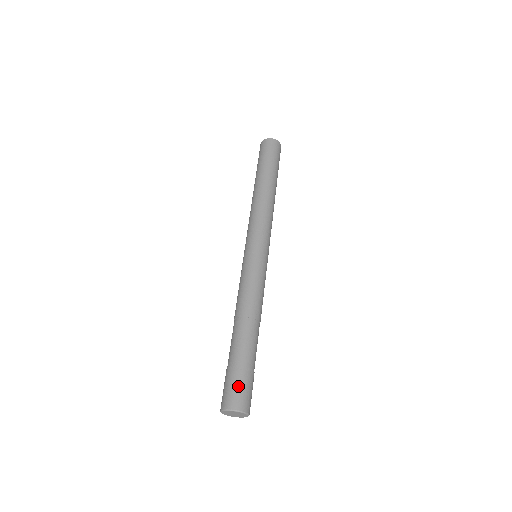
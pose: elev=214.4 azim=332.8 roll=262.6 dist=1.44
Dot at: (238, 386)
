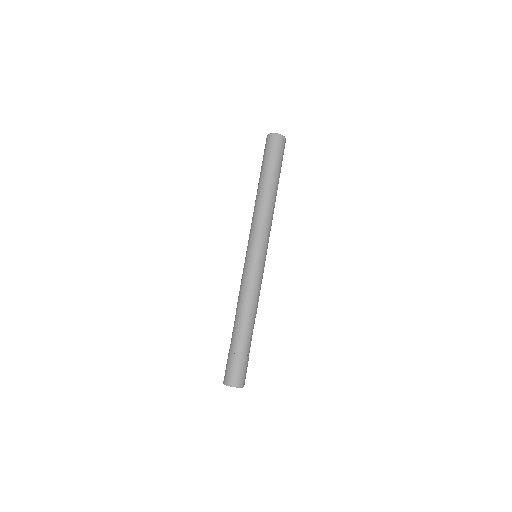
Dot at: (228, 367)
